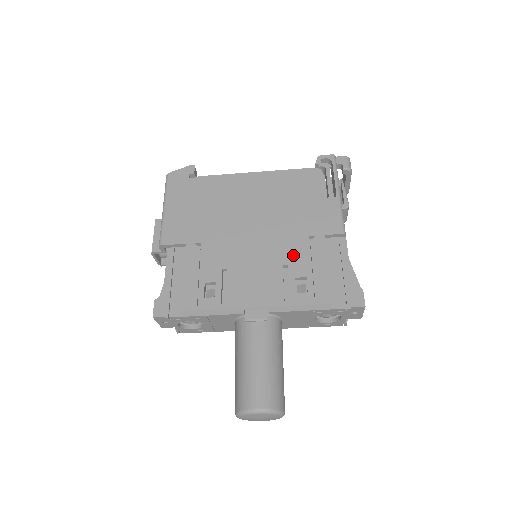
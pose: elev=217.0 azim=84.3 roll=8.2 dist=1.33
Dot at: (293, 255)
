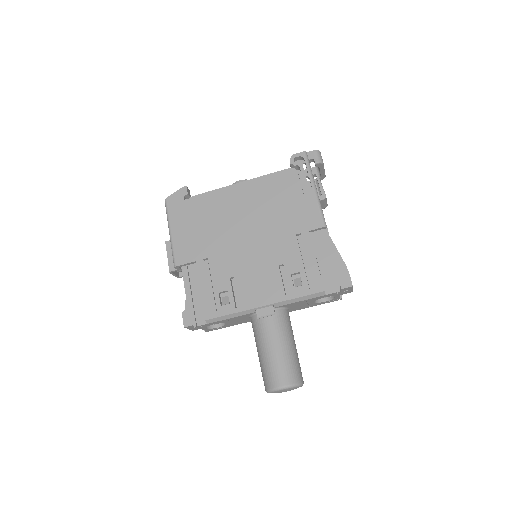
Dot at: (286, 254)
